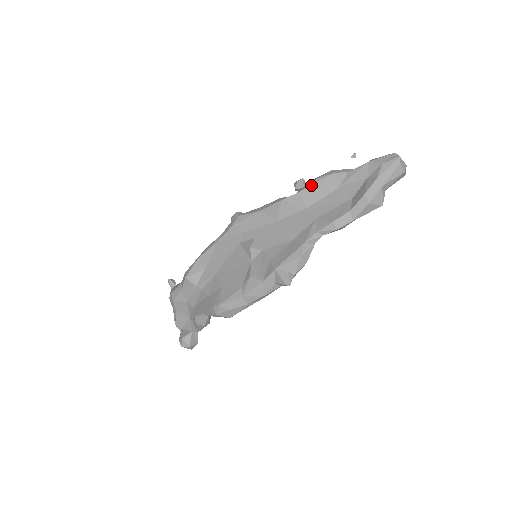
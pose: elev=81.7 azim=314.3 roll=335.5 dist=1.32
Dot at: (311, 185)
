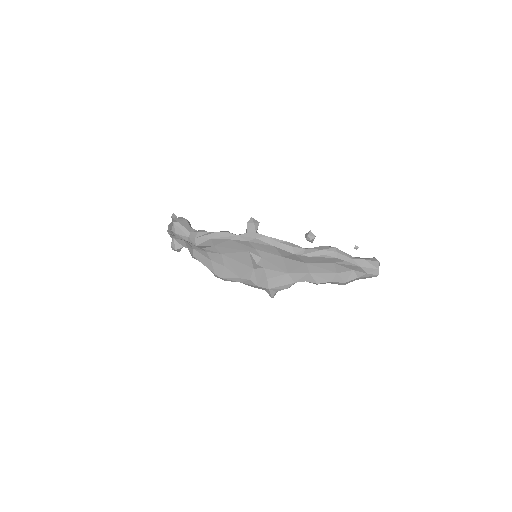
Dot at: (318, 257)
